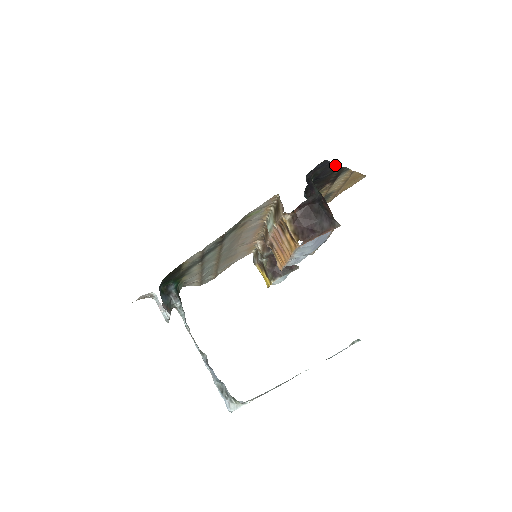
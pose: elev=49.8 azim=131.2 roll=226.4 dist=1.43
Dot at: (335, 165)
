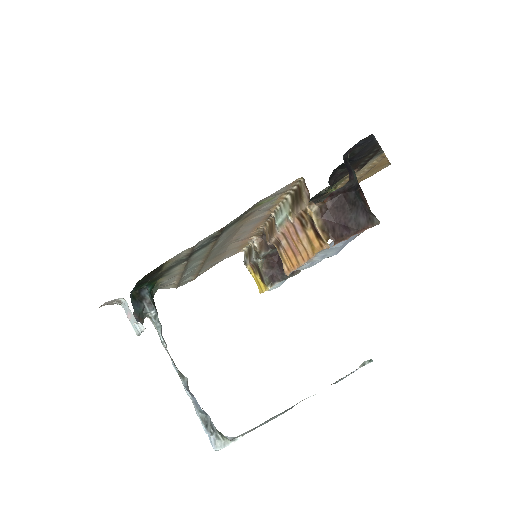
Dot at: (375, 144)
